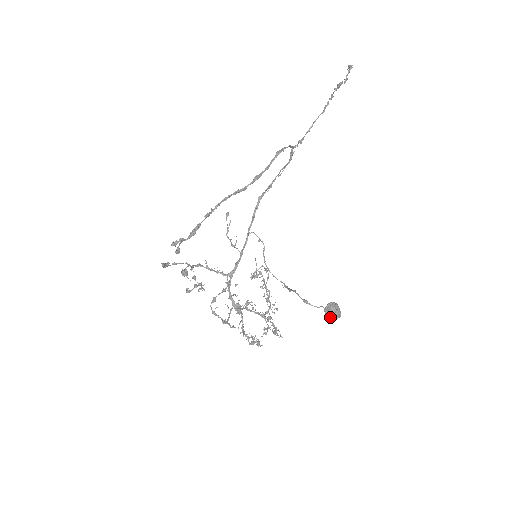
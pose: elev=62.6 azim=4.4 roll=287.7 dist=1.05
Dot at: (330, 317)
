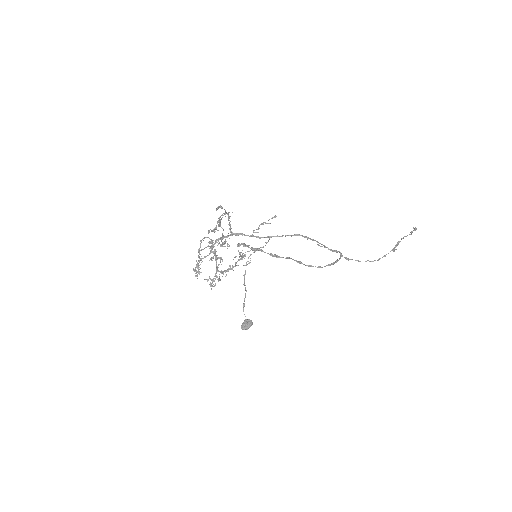
Dot at: (243, 327)
